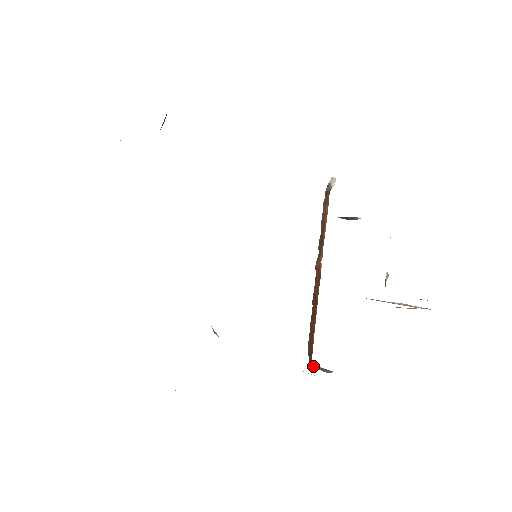
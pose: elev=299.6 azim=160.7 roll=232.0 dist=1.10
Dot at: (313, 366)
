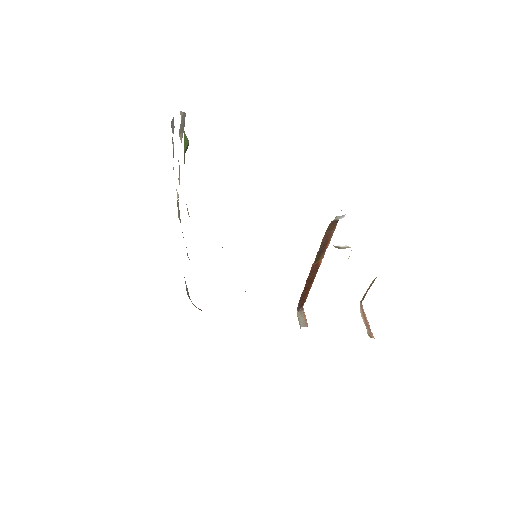
Dot at: (299, 313)
